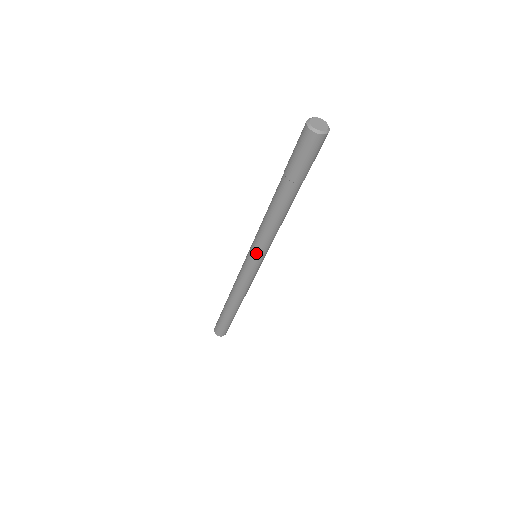
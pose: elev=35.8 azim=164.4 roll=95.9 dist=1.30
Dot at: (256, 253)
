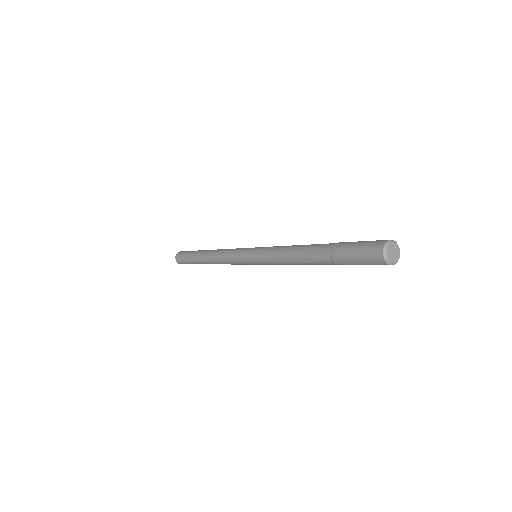
Dot at: (259, 262)
